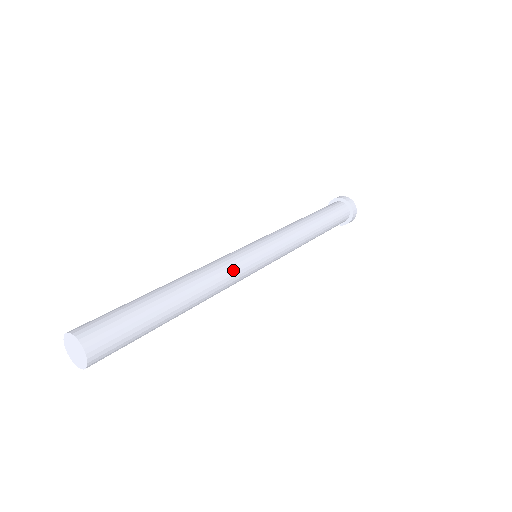
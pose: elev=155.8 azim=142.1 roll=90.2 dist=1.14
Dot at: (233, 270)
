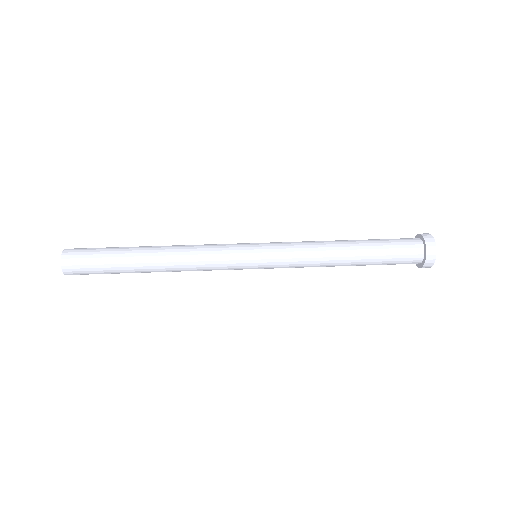
Dot at: (209, 258)
